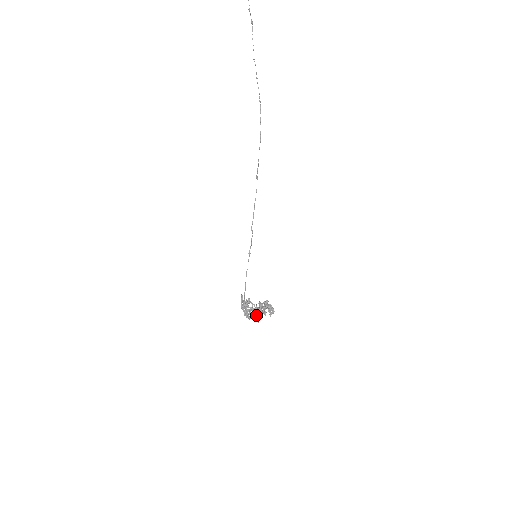
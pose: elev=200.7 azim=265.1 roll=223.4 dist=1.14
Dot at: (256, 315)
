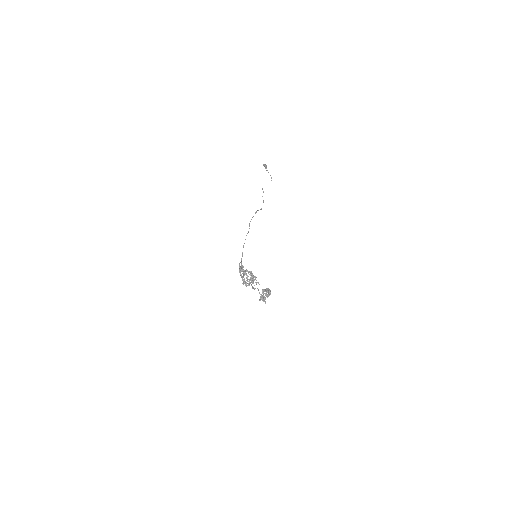
Dot at: (251, 274)
